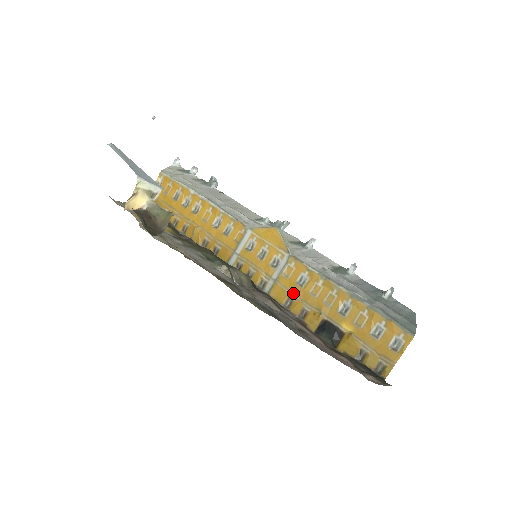
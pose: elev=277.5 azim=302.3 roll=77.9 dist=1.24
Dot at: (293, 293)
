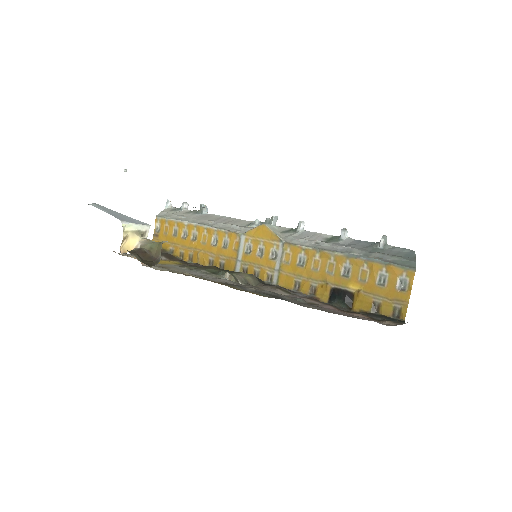
Dot at: (298, 275)
